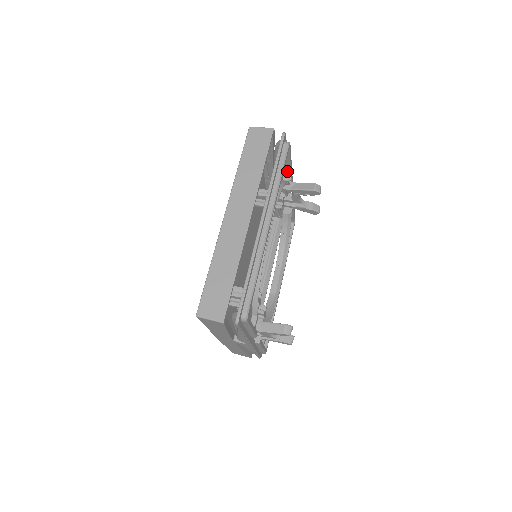
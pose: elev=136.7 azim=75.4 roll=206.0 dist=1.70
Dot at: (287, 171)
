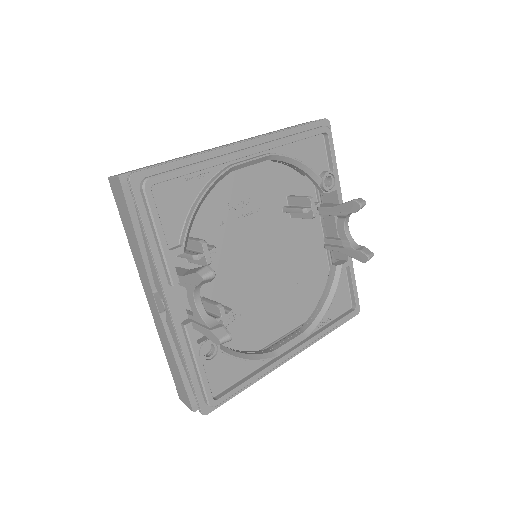
Dot at: (326, 171)
